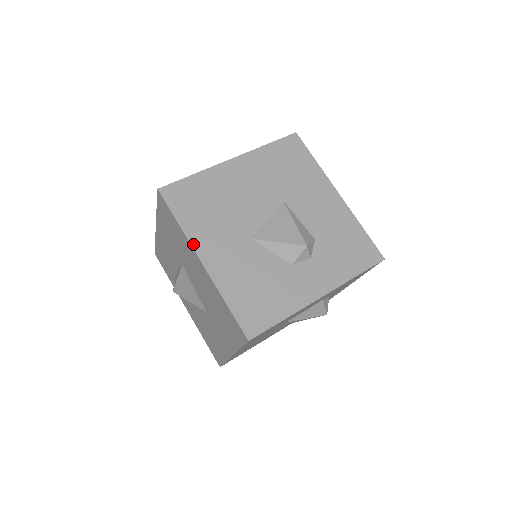
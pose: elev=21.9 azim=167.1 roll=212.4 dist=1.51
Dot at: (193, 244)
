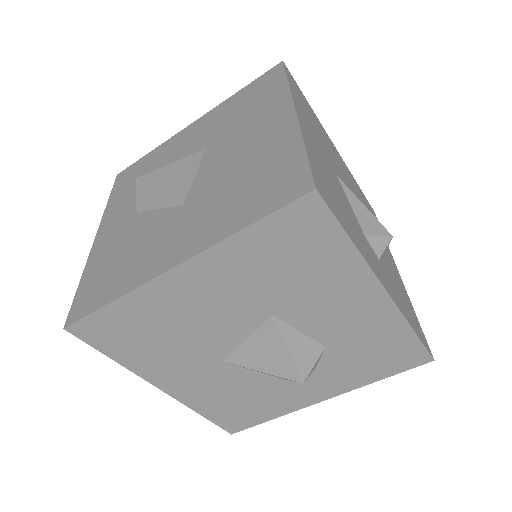
Dot at: (294, 99)
